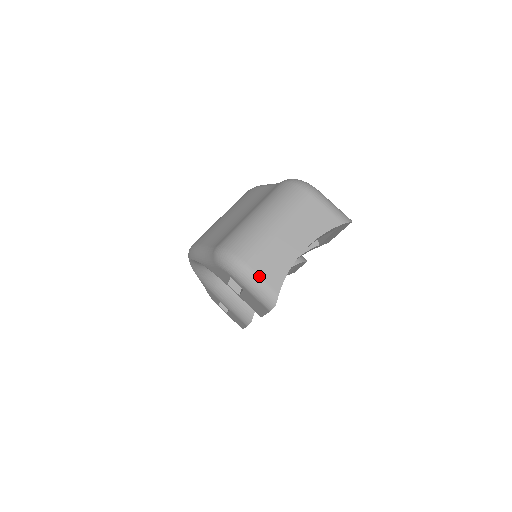
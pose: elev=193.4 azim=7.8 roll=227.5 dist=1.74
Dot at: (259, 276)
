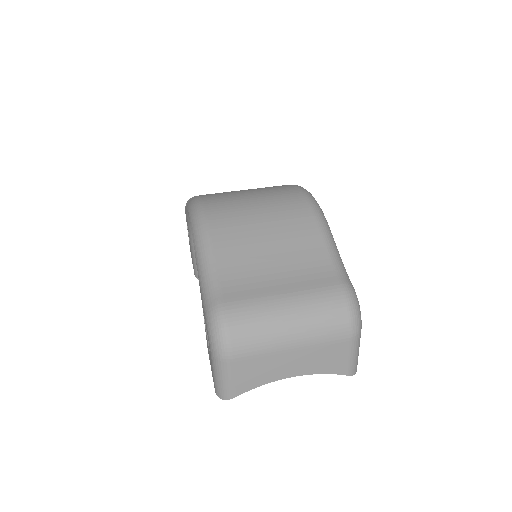
Dot at: (233, 375)
